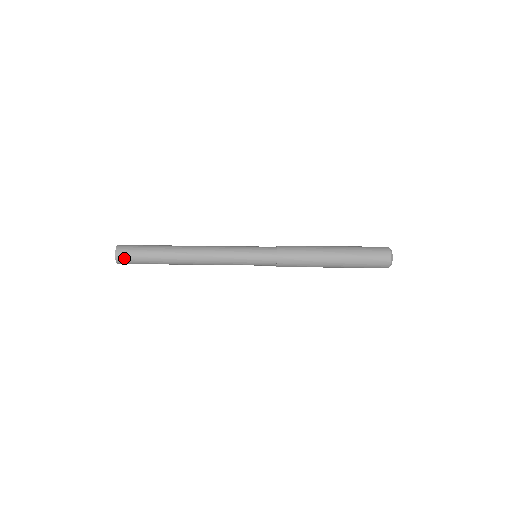
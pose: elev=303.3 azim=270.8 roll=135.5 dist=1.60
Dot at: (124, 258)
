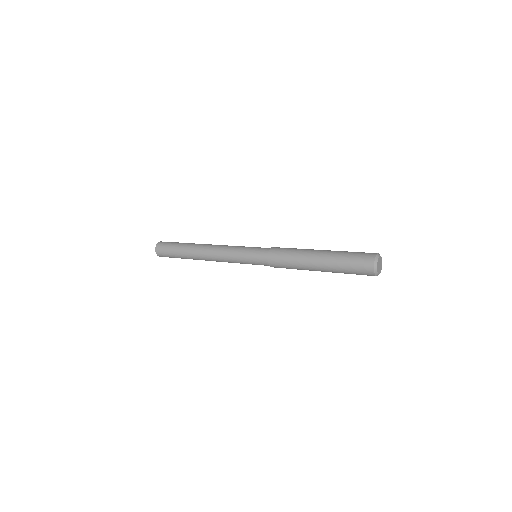
Dot at: (161, 247)
